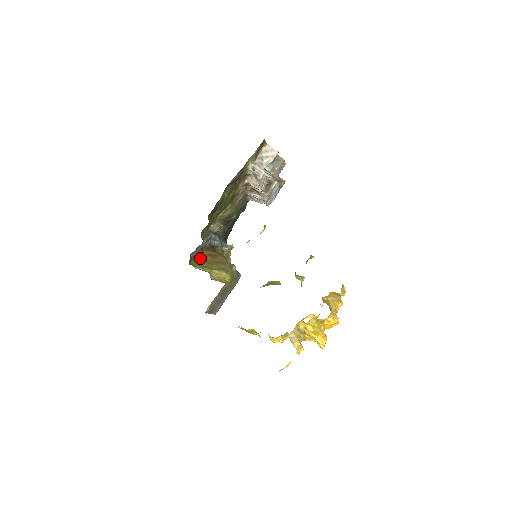
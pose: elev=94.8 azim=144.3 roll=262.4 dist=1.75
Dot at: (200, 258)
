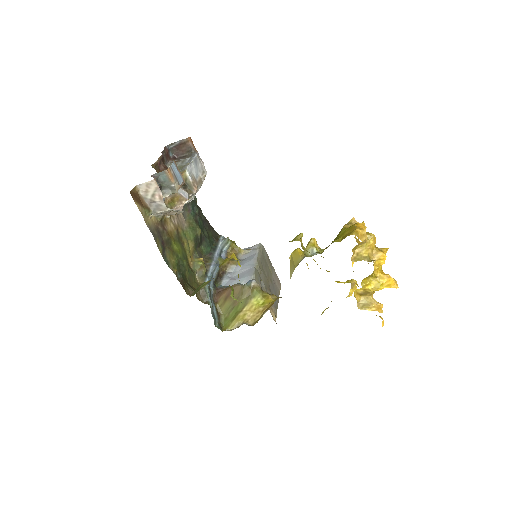
Dot at: (223, 311)
